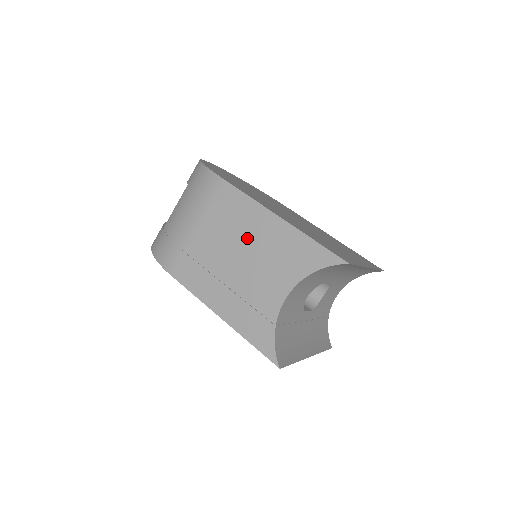
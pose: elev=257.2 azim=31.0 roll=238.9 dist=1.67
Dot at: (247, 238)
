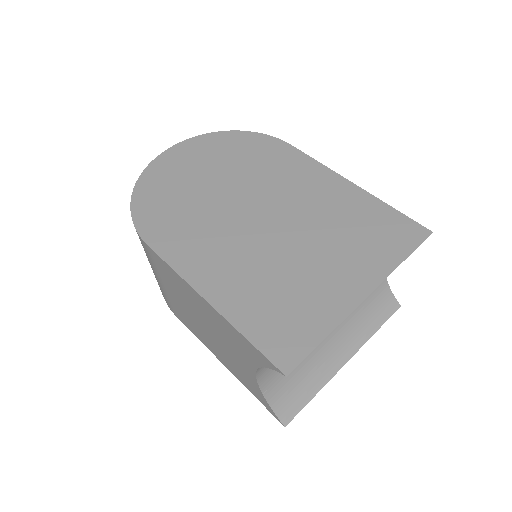
Dot at: (197, 309)
